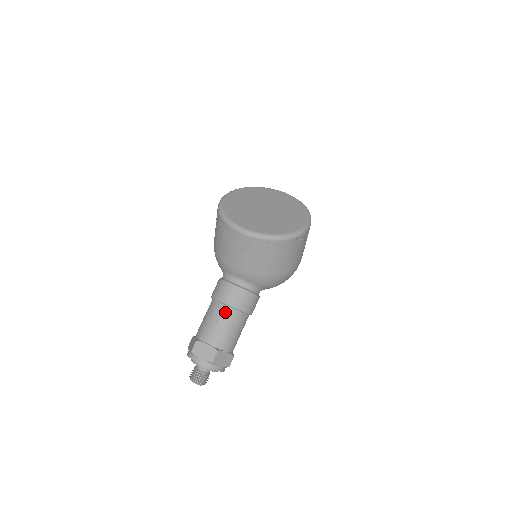
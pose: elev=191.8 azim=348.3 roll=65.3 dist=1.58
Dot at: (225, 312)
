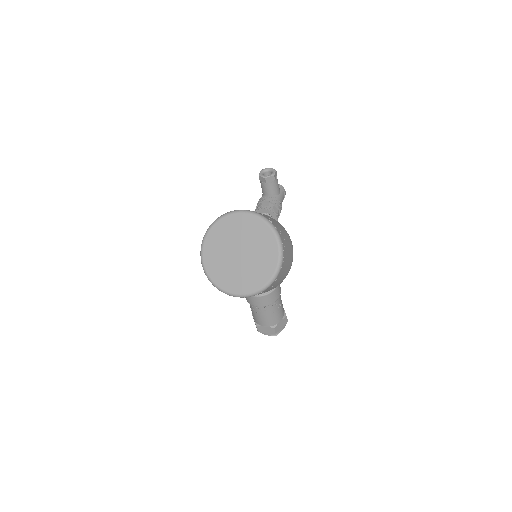
Dot at: (262, 310)
